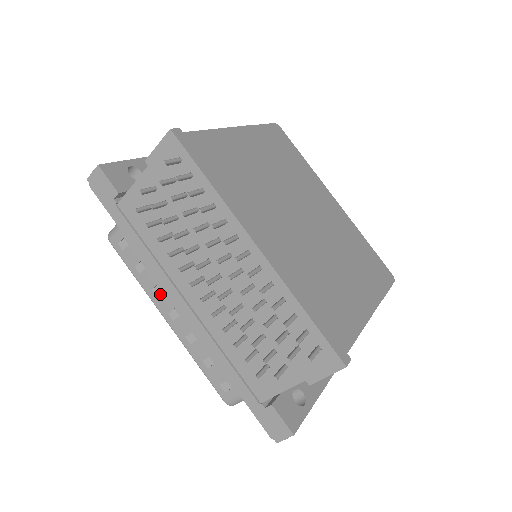
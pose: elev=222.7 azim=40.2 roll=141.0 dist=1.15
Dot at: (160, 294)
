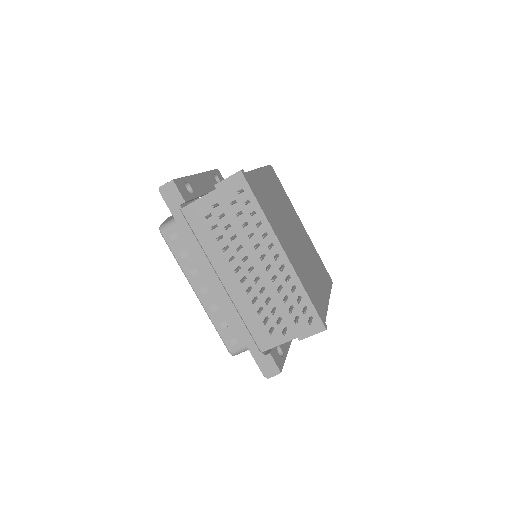
Dot at: (196, 275)
